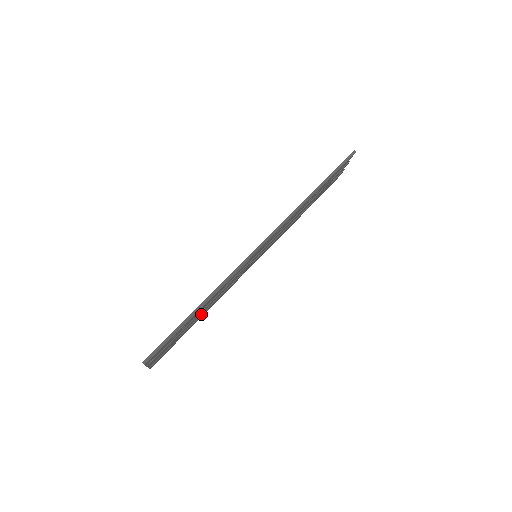
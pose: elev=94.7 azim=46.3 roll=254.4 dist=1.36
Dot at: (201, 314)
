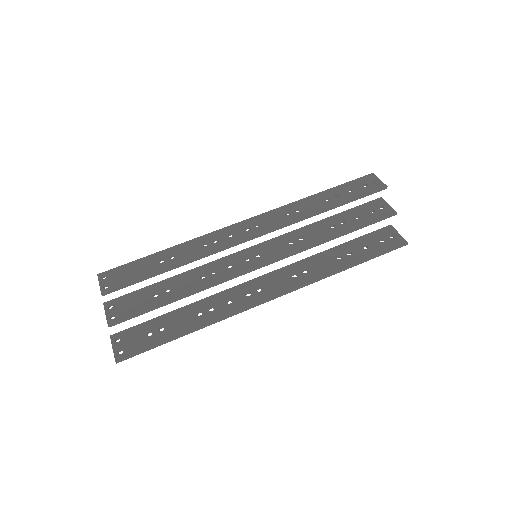
Dot at: (174, 268)
